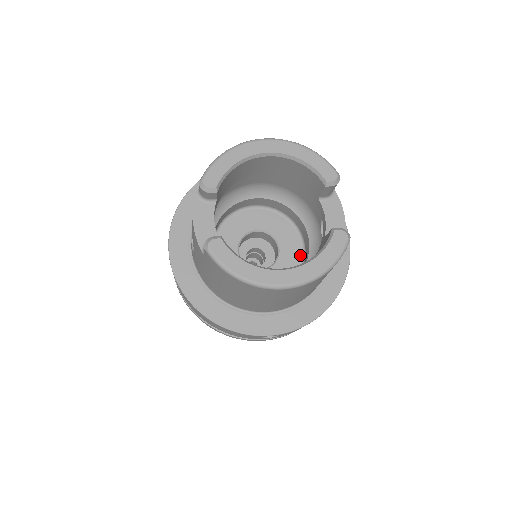
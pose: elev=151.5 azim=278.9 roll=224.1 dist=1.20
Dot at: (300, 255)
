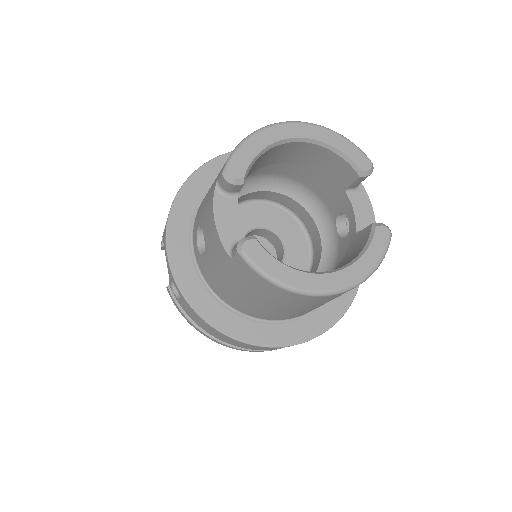
Dot at: (307, 253)
